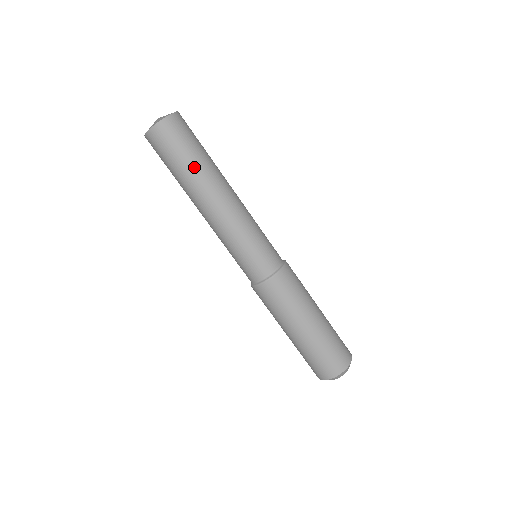
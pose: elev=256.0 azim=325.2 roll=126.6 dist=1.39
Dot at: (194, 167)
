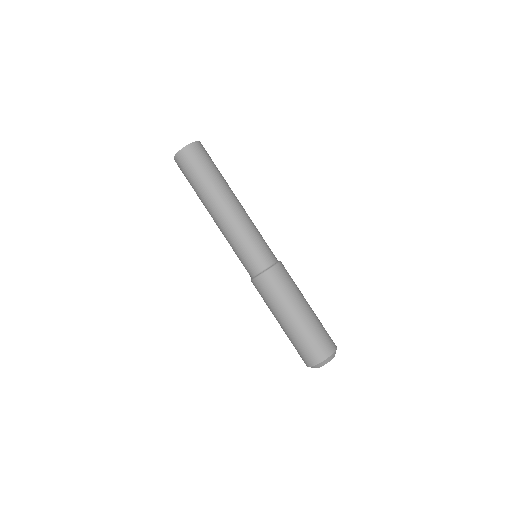
Dot at: (220, 176)
